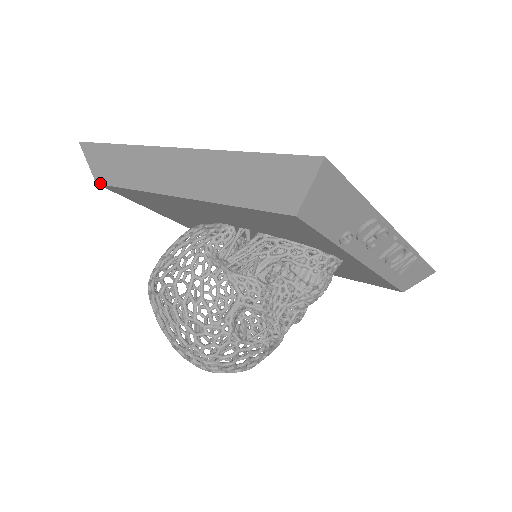
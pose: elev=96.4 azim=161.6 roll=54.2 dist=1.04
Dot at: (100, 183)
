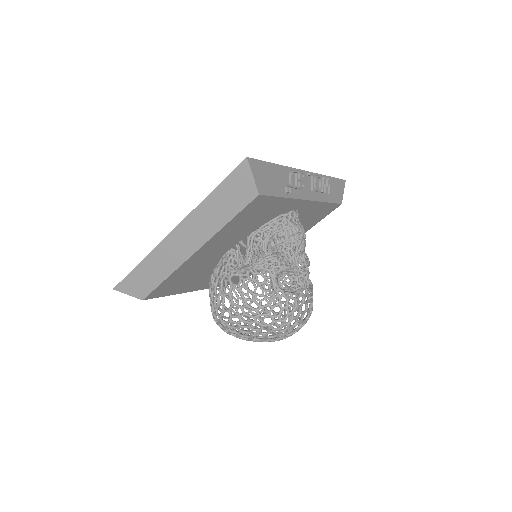
Dot at: (145, 297)
